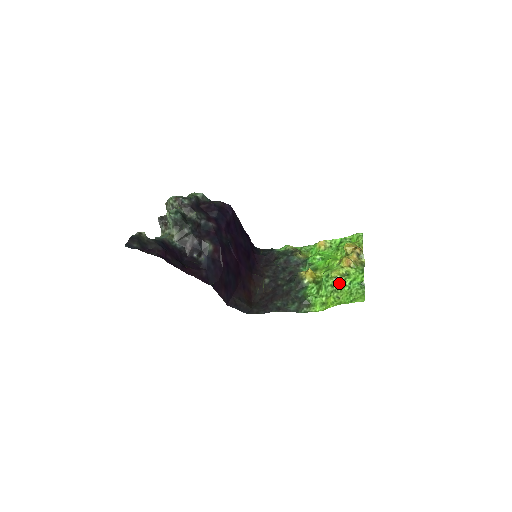
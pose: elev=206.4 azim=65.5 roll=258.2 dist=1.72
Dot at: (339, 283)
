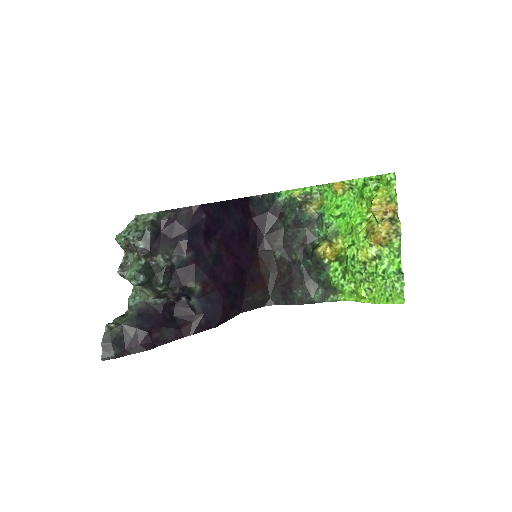
Dot at: (369, 271)
